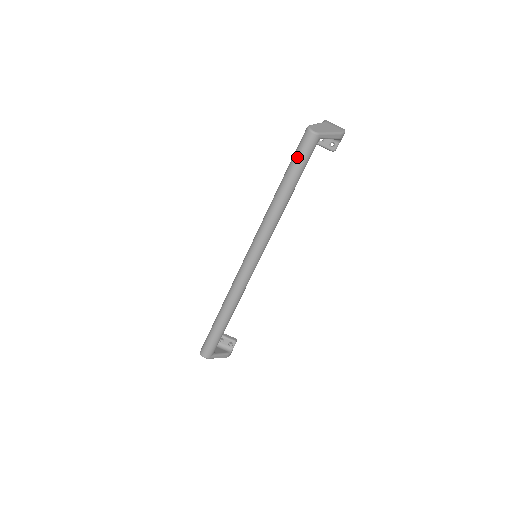
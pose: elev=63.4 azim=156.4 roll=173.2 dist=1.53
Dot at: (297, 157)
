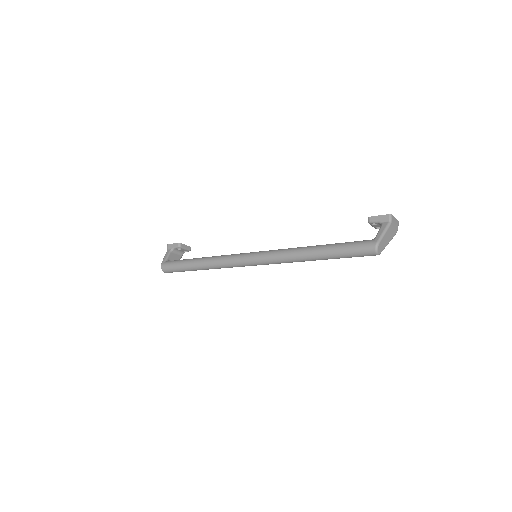
Dot at: (349, 255)
